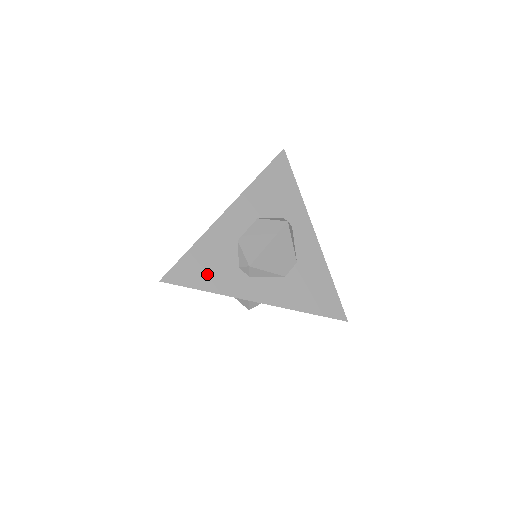
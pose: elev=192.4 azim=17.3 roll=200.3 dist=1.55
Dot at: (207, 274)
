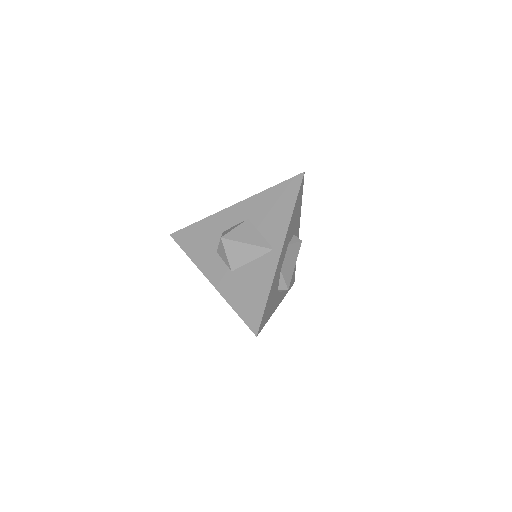
Dot at: (270, 309)
